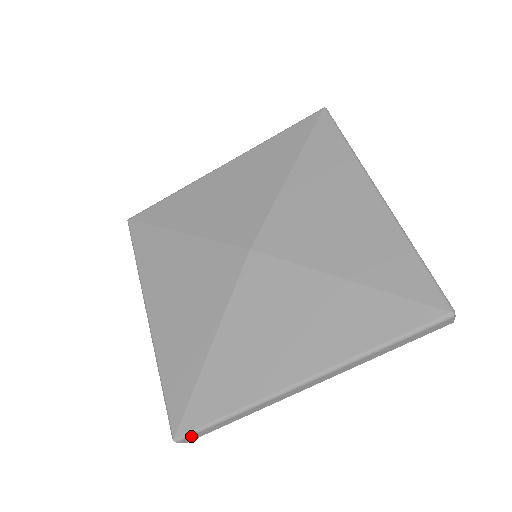
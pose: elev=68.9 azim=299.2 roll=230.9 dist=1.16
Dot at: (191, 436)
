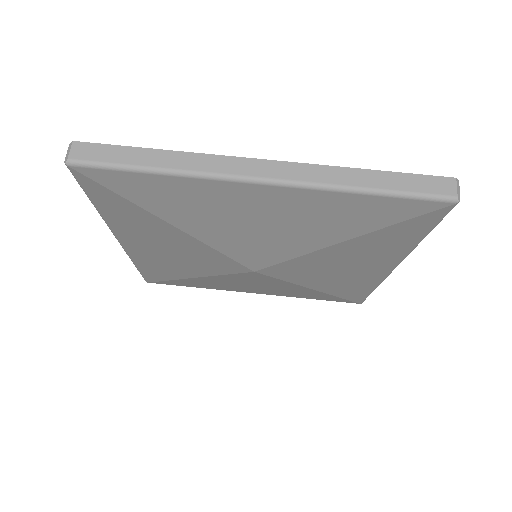
Dot at: occluded
